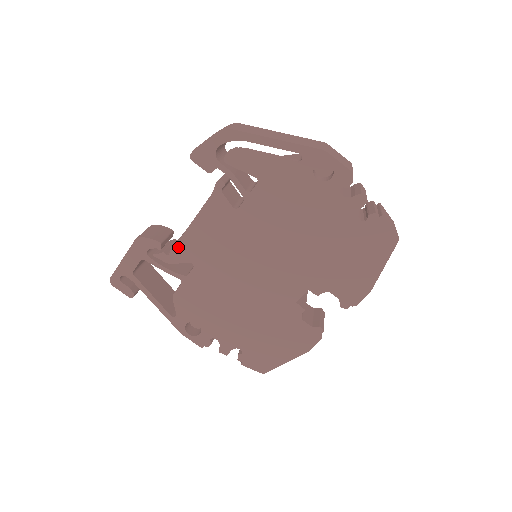
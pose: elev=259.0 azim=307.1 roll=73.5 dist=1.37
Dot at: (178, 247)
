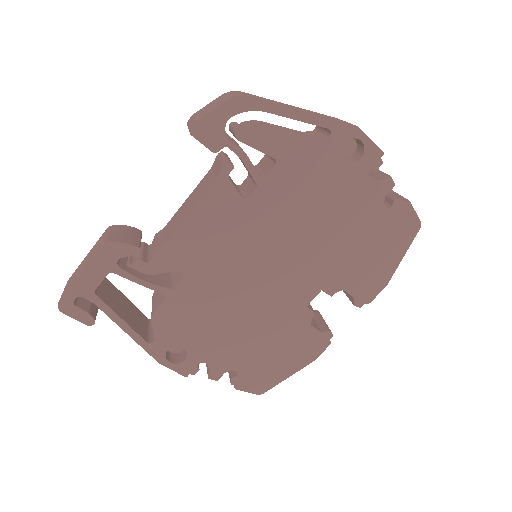
Dot at: (164, 252)
